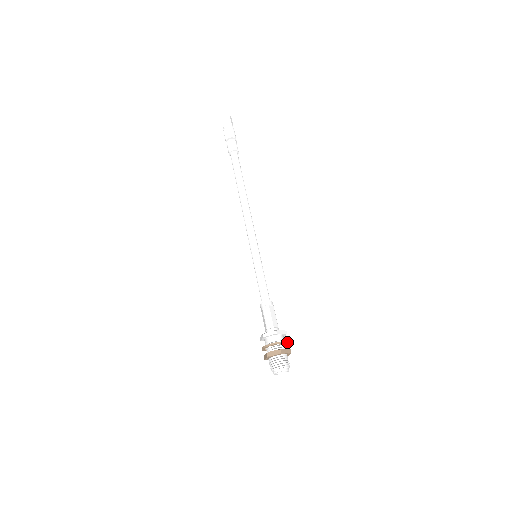
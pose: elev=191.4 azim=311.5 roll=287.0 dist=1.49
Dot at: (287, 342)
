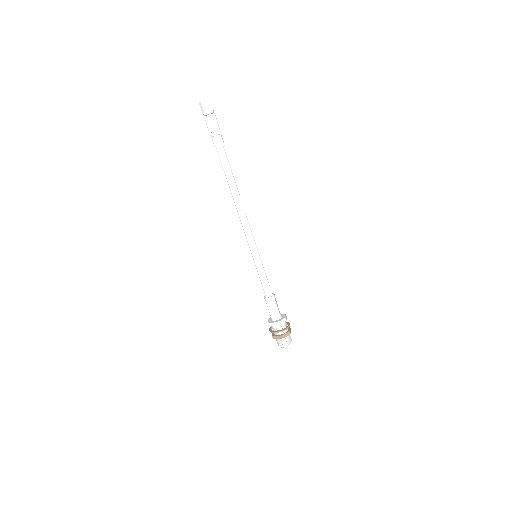
Dot at: occluded
